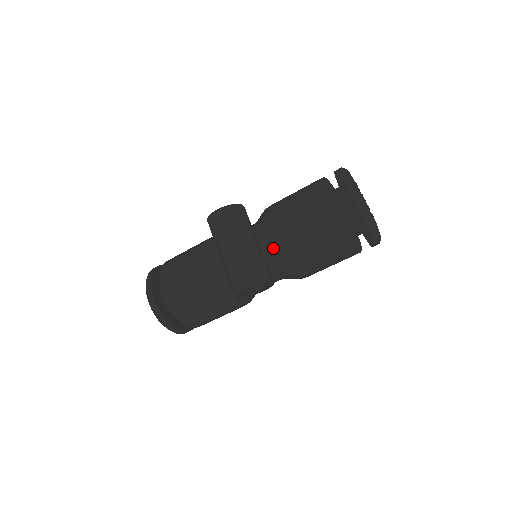
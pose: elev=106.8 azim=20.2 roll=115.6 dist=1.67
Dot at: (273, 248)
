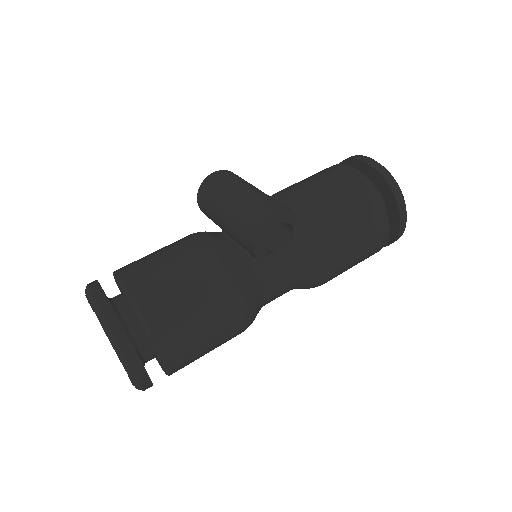
Dot at: (291, 209)
